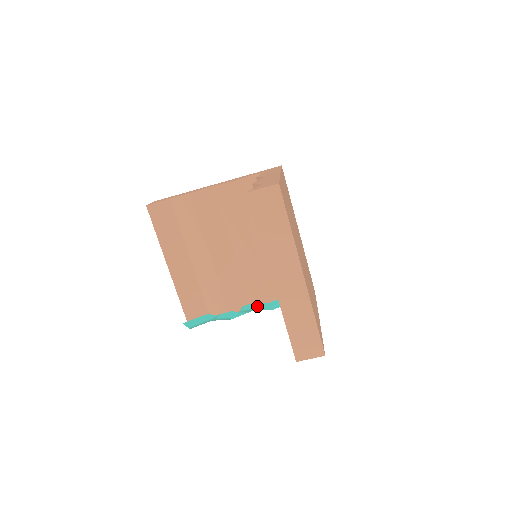
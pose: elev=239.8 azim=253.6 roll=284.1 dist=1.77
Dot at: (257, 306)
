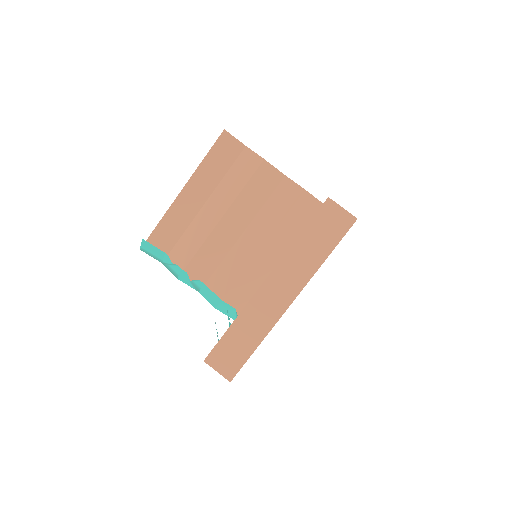
Dot at: (209, 292)
